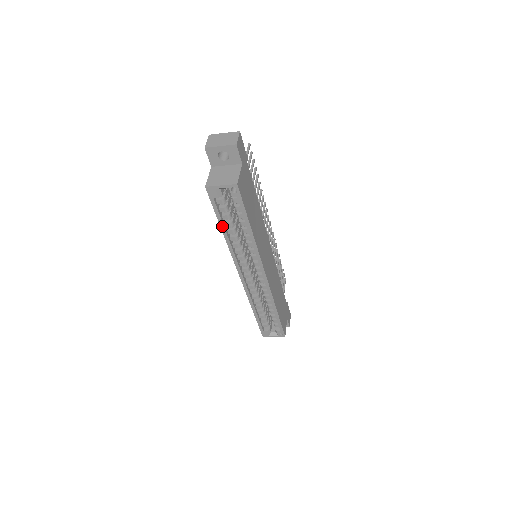
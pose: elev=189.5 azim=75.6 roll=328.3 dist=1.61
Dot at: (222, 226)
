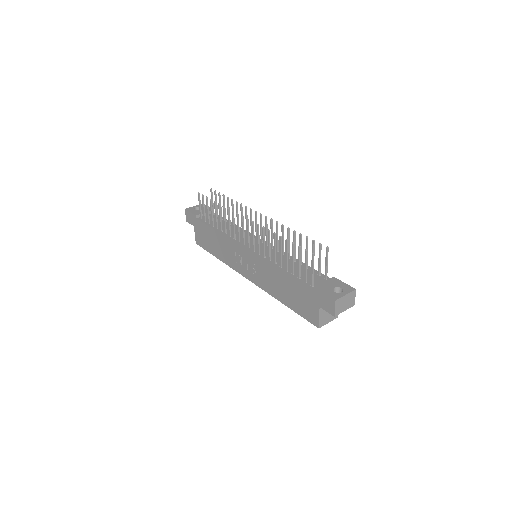
Dot at: (289, 306)
